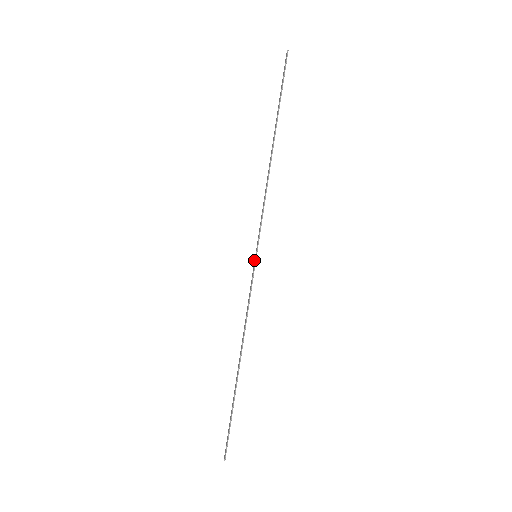
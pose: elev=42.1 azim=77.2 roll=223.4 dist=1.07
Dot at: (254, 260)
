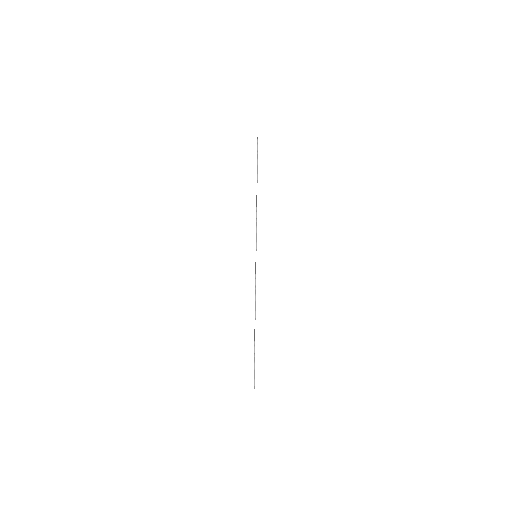
Dot at: occluded
